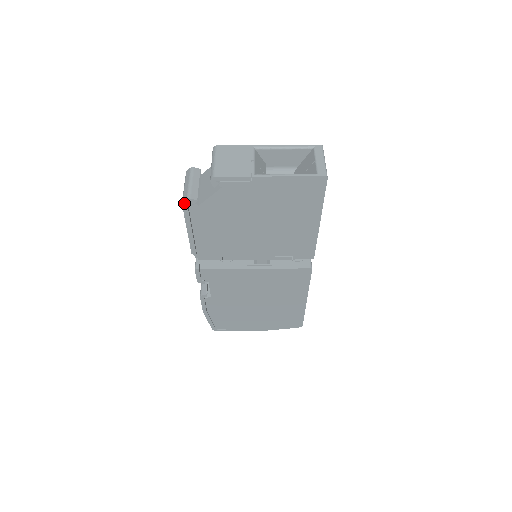
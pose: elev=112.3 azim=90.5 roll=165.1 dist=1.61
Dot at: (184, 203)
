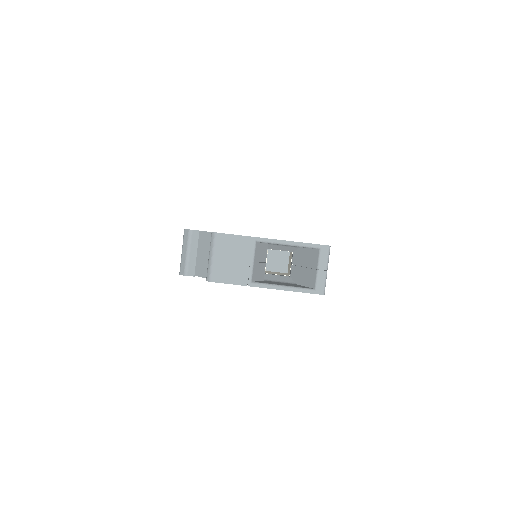
Dot at: (181, 274)
